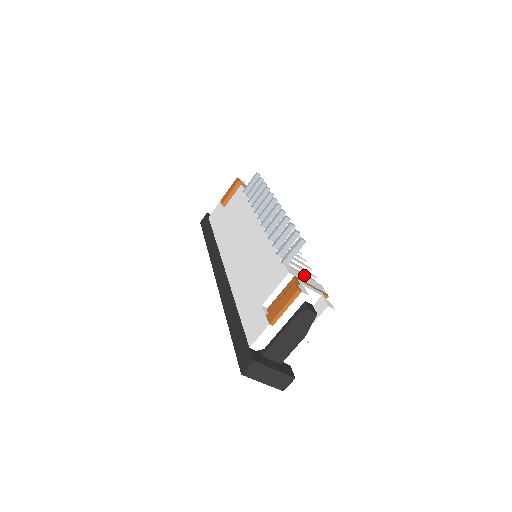
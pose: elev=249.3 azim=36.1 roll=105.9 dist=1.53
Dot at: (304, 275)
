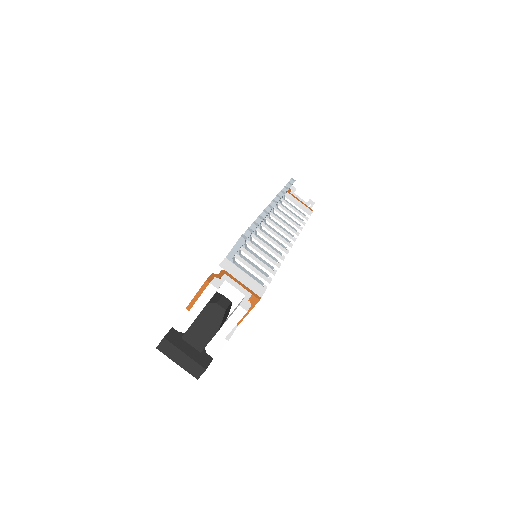
Dot at: (246, 274)
